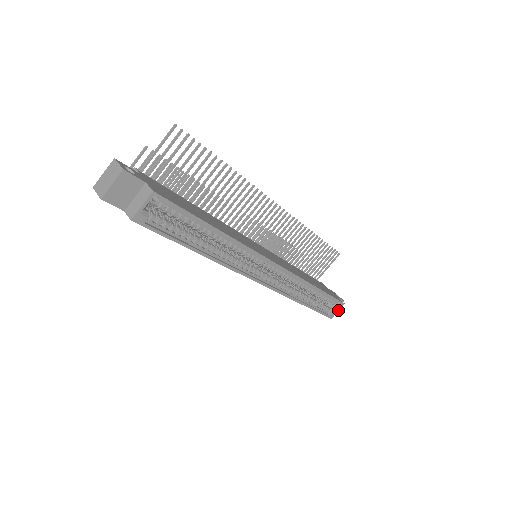
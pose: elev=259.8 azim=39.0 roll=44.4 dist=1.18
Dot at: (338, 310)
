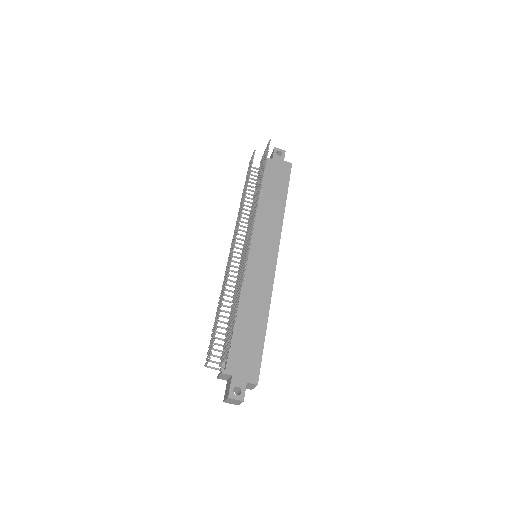
Dot at: occluded
